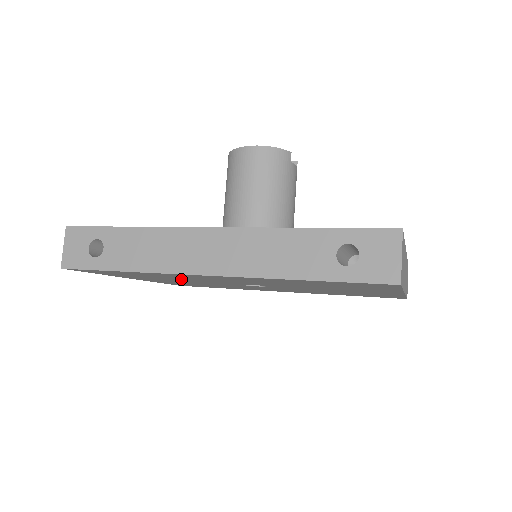
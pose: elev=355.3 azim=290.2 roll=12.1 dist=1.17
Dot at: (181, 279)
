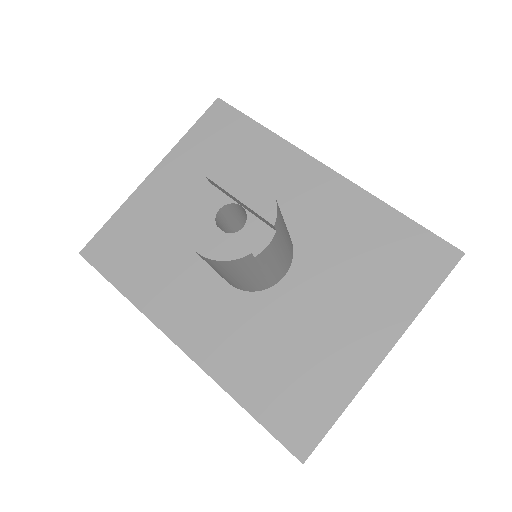
Dot at: occluded
